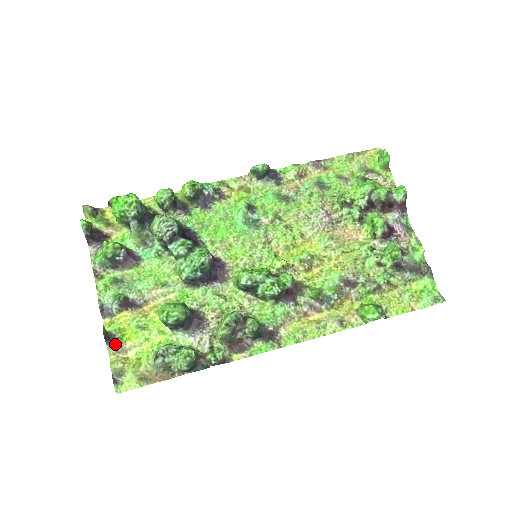
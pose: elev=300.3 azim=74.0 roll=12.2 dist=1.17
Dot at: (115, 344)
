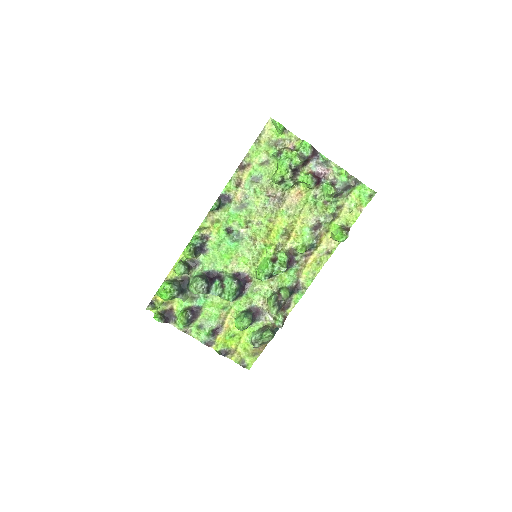
Dot at: (228, 353)
